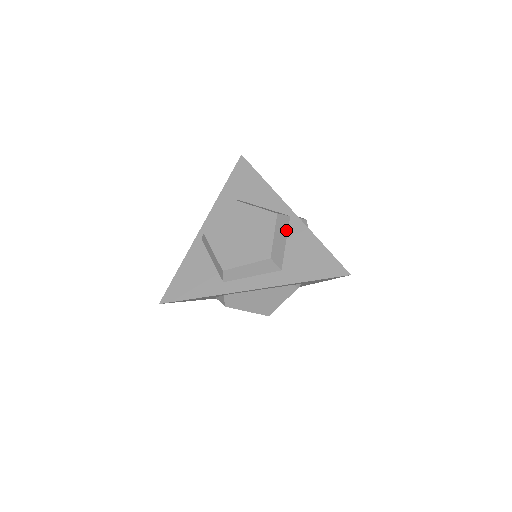
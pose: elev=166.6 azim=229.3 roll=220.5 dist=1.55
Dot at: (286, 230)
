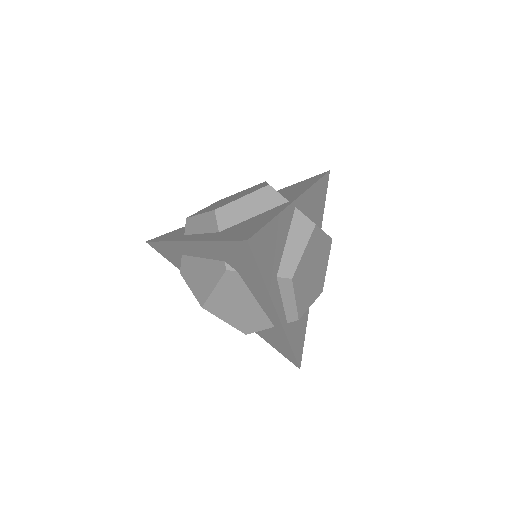
Dot at: (268, 207)
